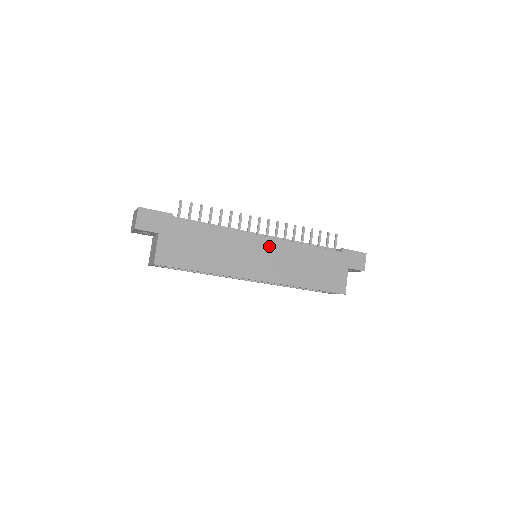
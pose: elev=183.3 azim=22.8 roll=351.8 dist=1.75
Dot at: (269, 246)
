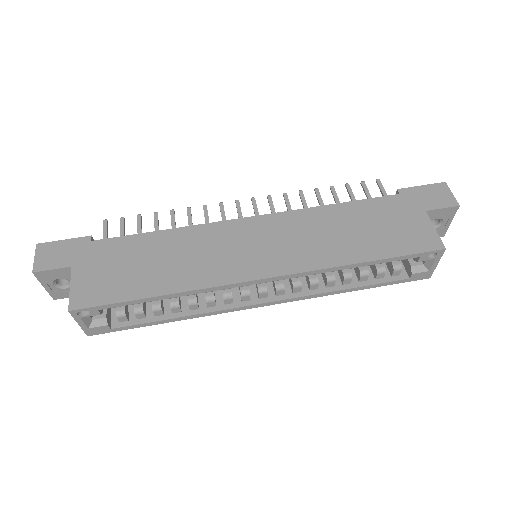
Dot at: (264, 226)
